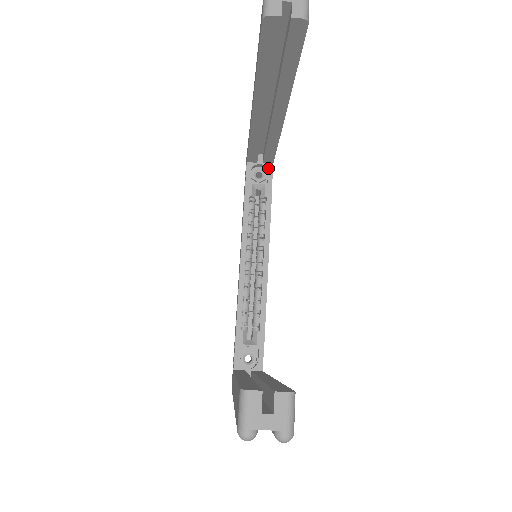
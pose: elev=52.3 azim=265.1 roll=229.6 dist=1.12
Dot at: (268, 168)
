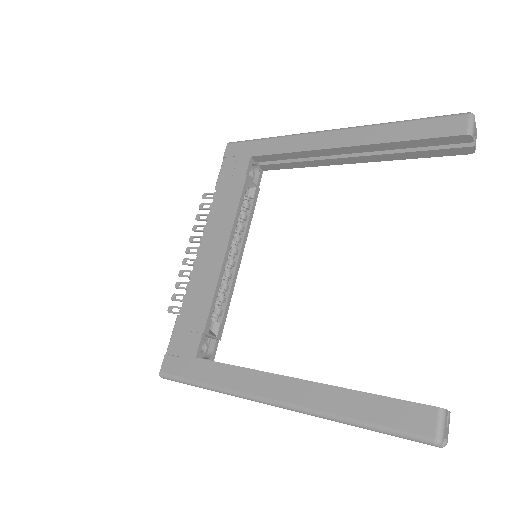
Dot at: (260, 172)
